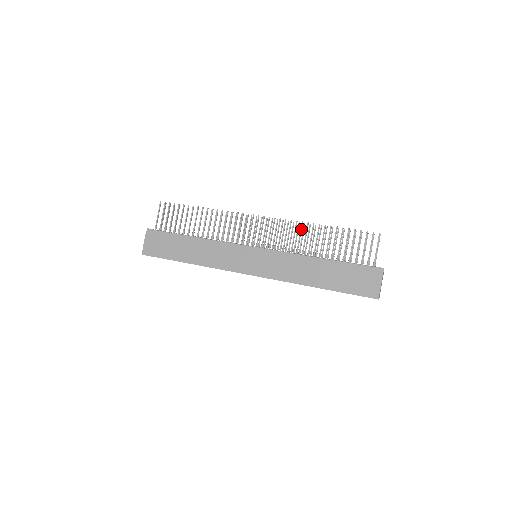
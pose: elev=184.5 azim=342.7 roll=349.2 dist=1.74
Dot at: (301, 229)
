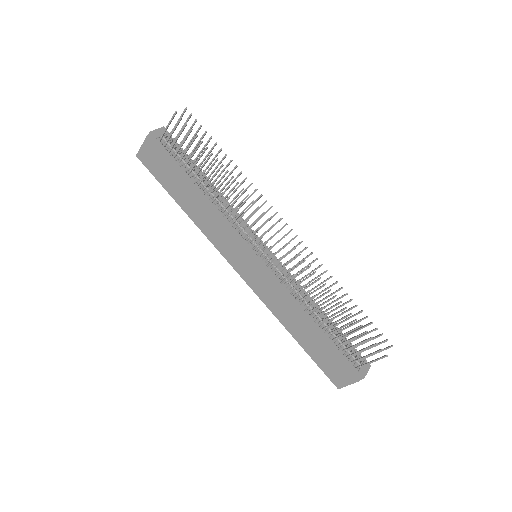
Dot at: occluded
